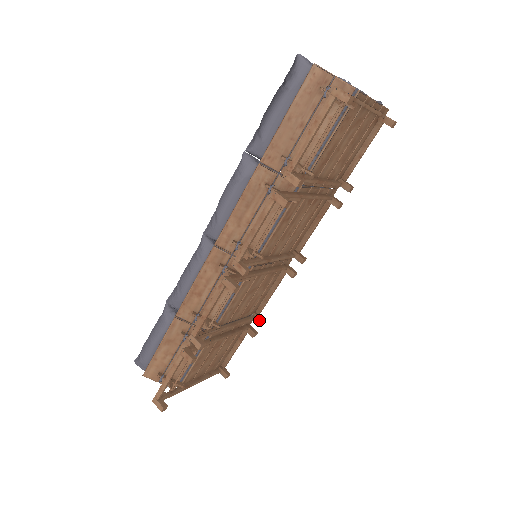
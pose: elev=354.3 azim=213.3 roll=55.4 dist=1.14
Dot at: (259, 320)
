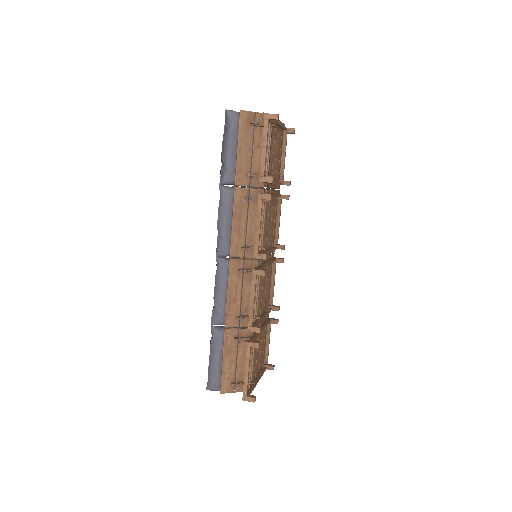
Dot at: (275, 308)
